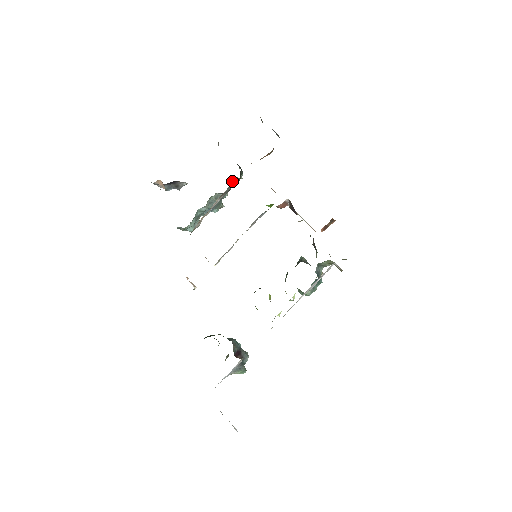
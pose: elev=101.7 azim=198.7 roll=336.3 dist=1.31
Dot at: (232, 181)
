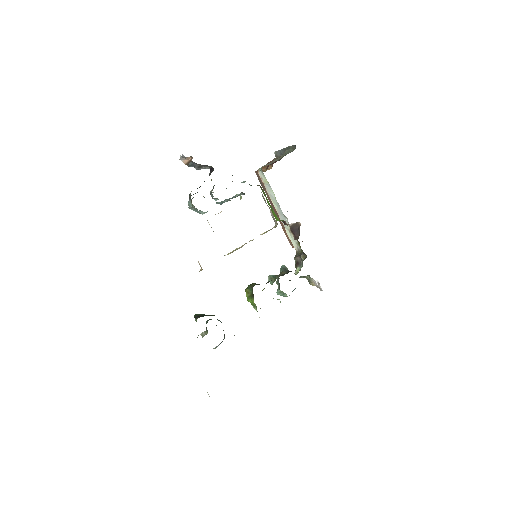
Dot at: occluded
